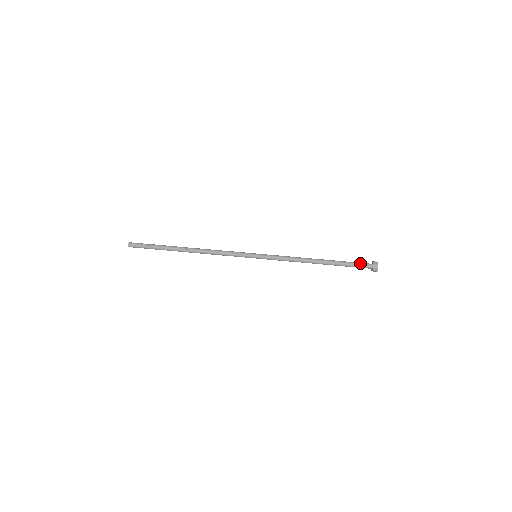
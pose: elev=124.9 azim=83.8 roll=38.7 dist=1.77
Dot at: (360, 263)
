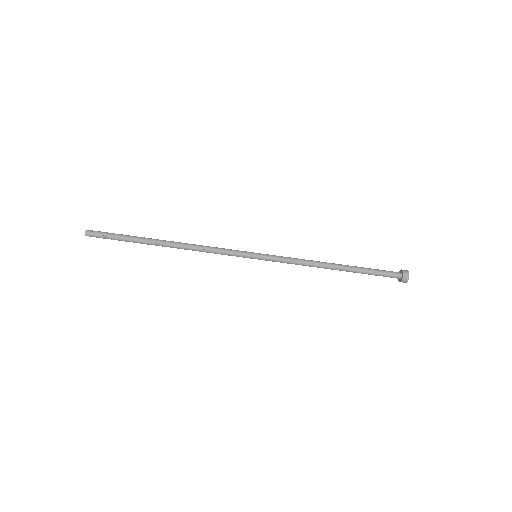
Dot at: (386, 276)
